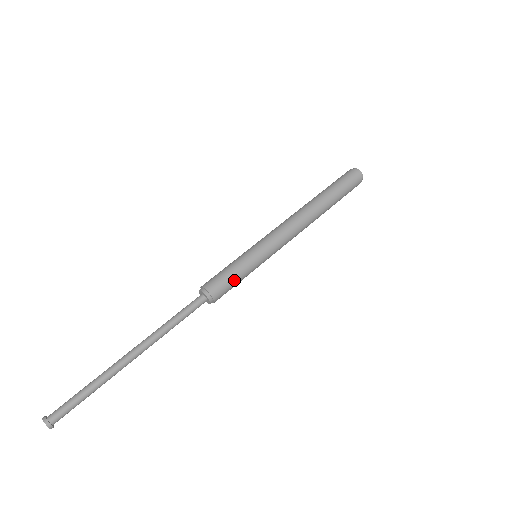
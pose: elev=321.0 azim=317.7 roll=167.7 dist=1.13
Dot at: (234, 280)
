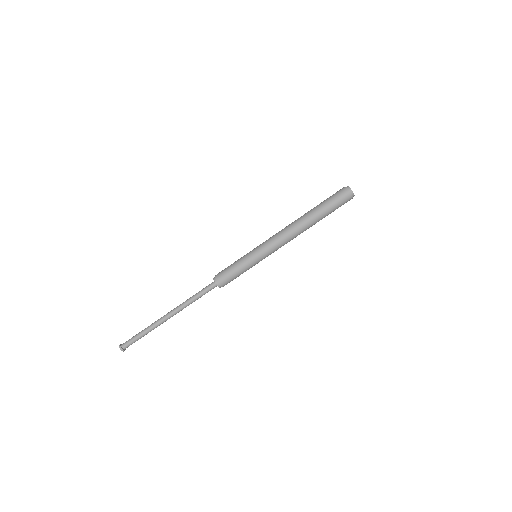
Dot at: (236, 274)
